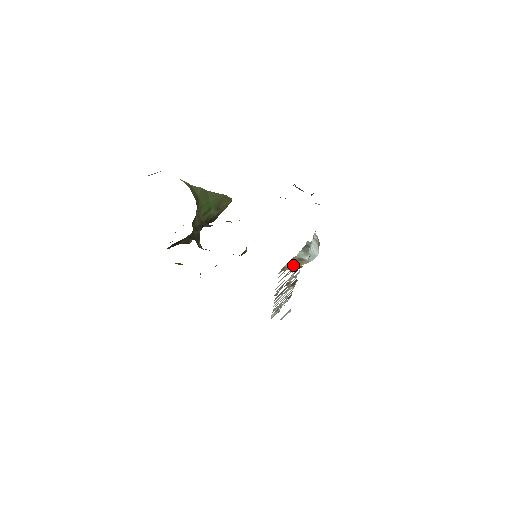
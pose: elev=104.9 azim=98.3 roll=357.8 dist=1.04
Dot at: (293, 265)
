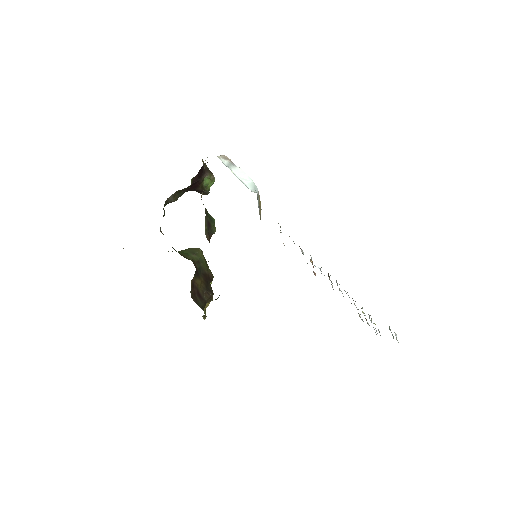
Dot at: (260, 210)
